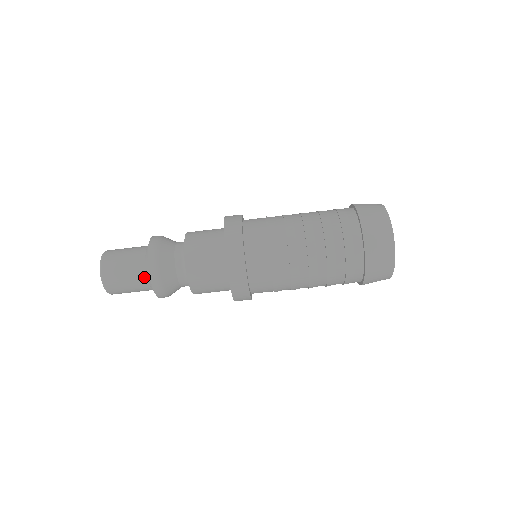
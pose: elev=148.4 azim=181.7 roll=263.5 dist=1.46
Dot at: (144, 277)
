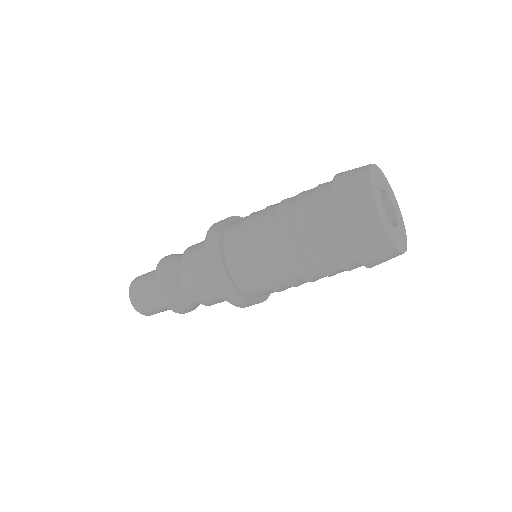
Dot at: occluded
